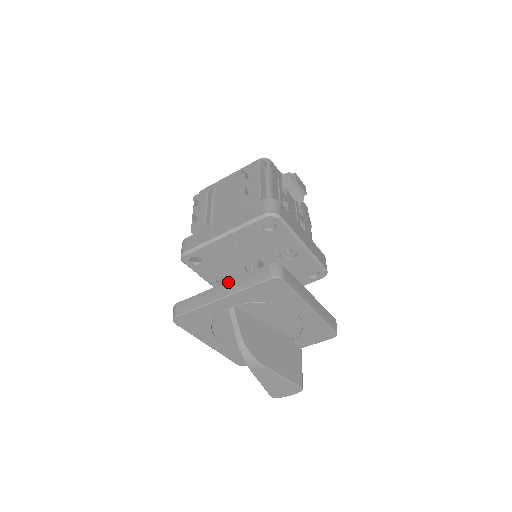
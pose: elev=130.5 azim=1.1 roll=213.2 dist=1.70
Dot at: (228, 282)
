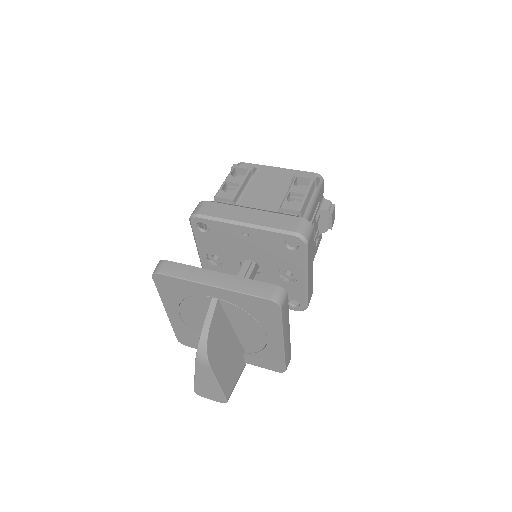
Dot at: (228, 275)
